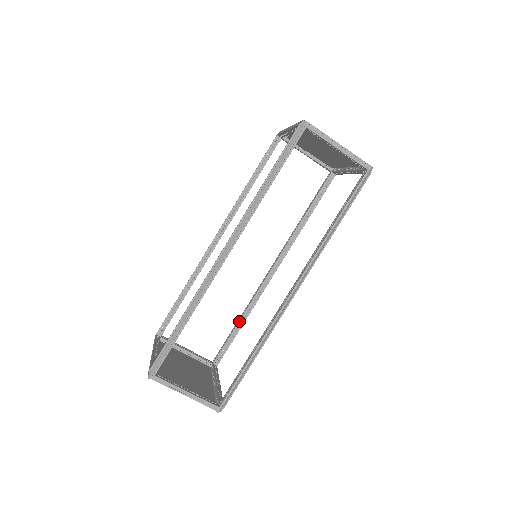
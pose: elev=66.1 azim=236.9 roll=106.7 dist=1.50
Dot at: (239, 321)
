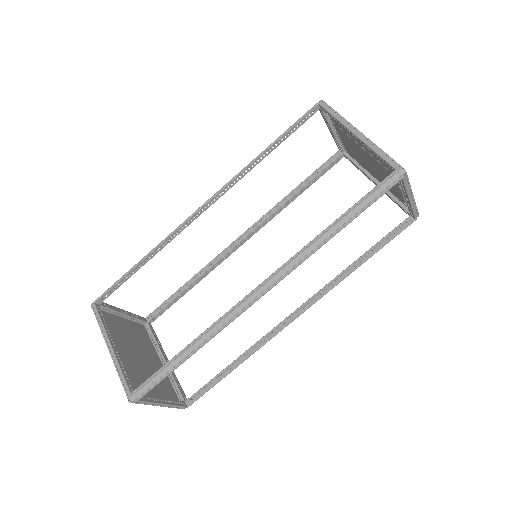
Dot at: (189, 286)
